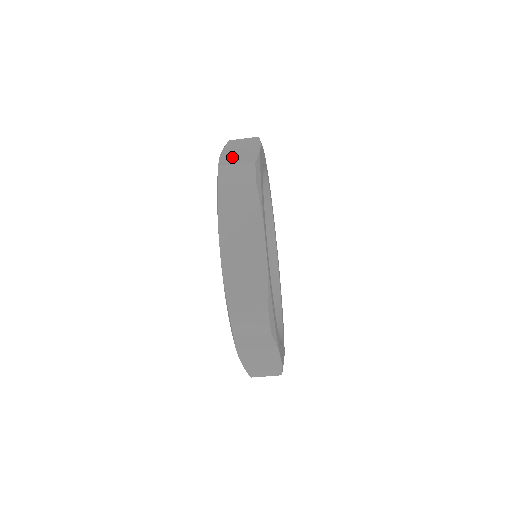
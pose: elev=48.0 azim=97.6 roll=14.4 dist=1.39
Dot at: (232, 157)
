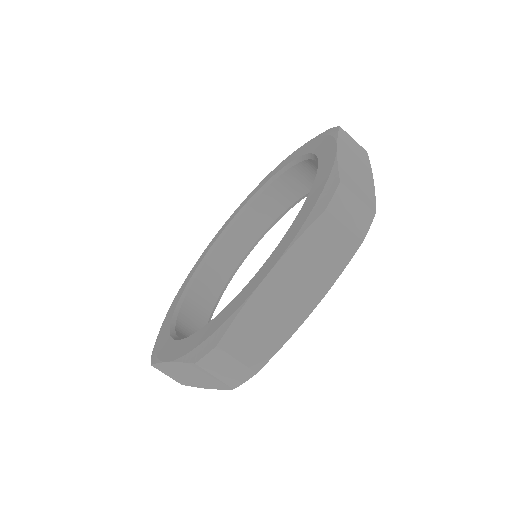
Dot at: occluded
